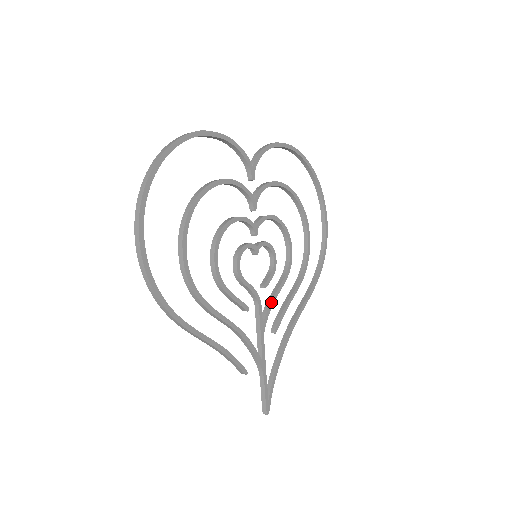
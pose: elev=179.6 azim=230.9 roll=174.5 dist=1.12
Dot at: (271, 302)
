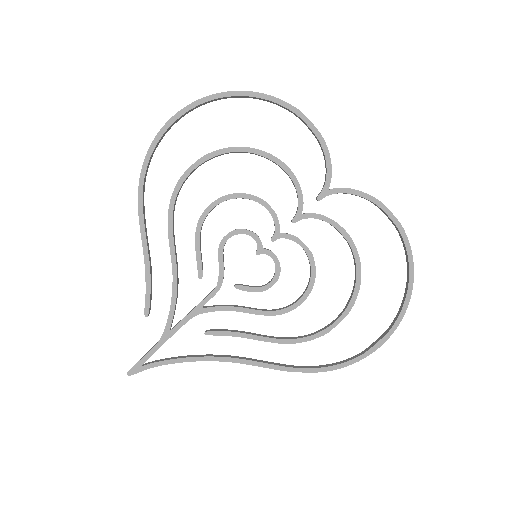
Dot at: (229, 306)
